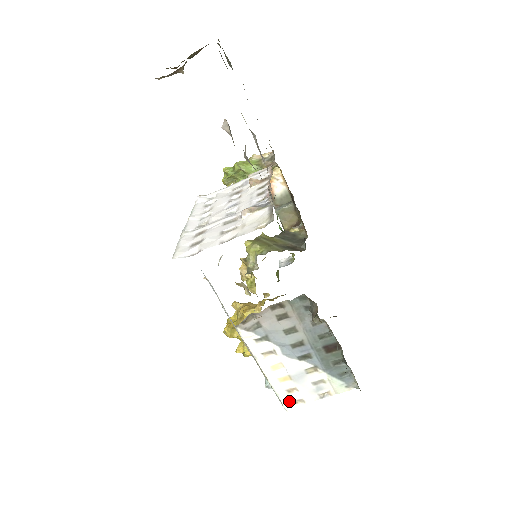
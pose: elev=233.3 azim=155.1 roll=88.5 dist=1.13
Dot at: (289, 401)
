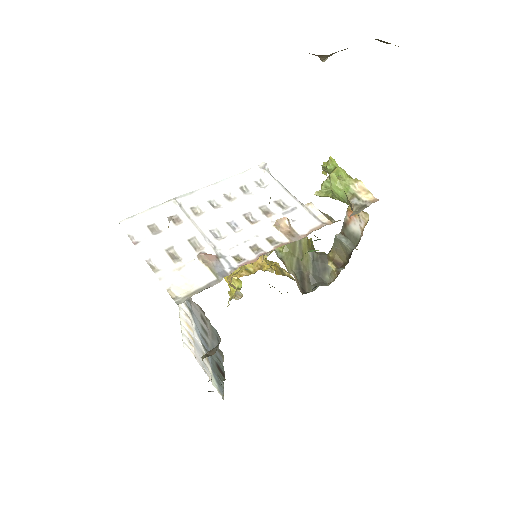
Dot at: (187, 345)
